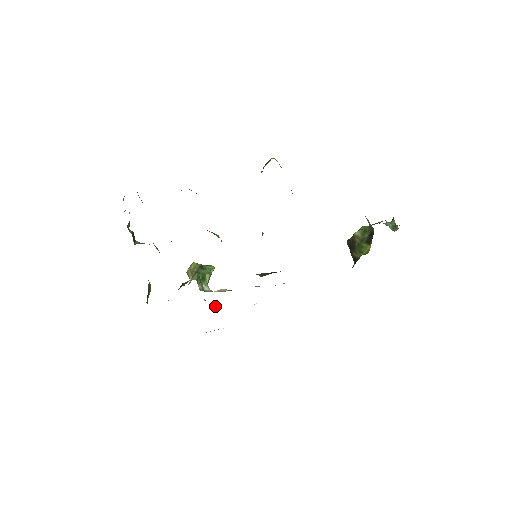
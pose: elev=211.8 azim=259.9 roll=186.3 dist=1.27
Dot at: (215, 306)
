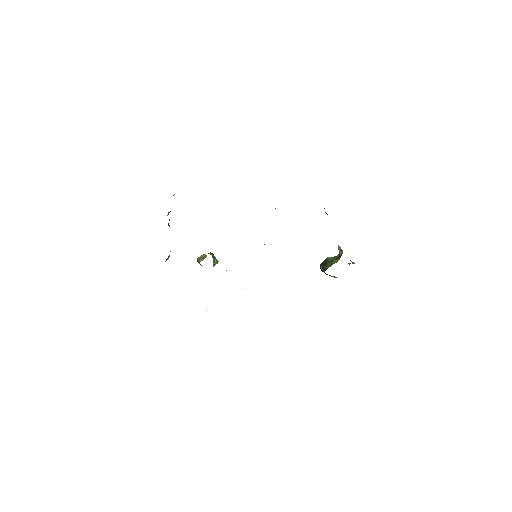
Dot at: occluded
